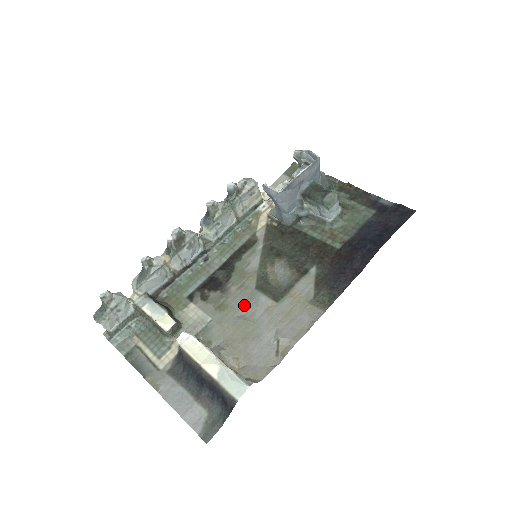
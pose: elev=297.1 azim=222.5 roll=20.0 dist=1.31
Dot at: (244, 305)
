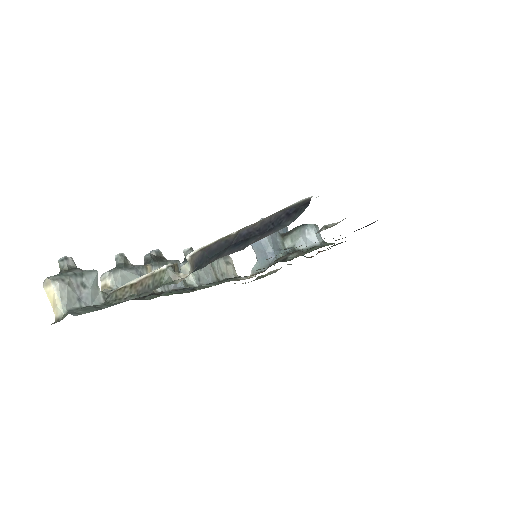
Dot at: occluded
